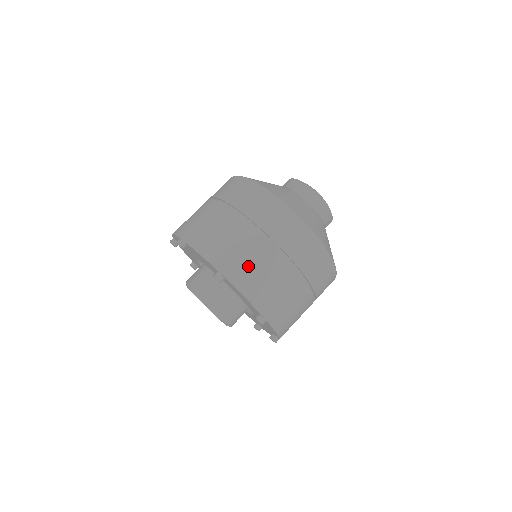
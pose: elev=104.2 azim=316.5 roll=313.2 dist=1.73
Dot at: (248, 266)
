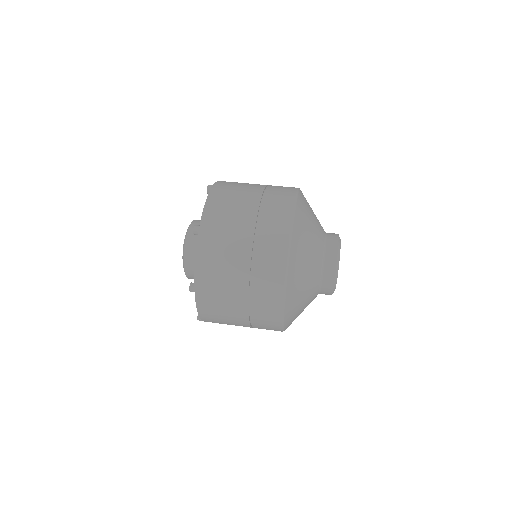
Dot at: (220, 244)
